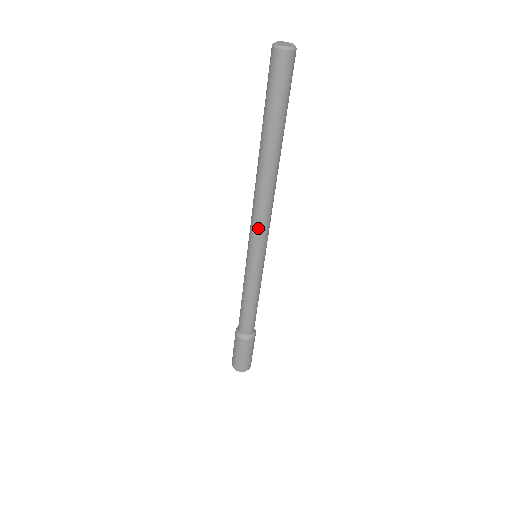
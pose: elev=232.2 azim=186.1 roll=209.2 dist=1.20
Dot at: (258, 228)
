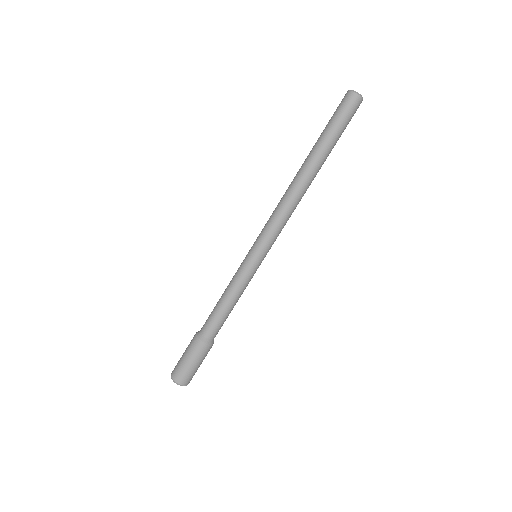
Dot at: (277, 227)
